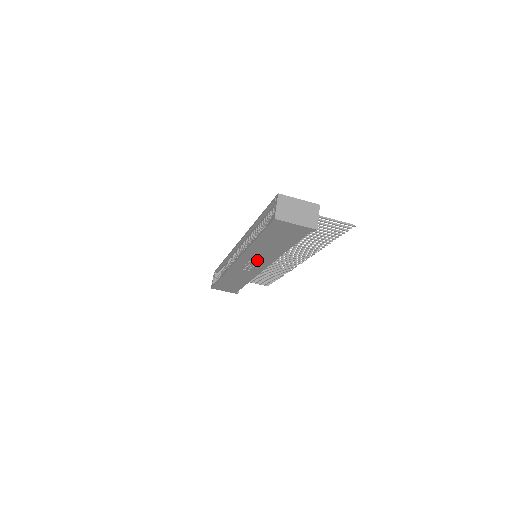
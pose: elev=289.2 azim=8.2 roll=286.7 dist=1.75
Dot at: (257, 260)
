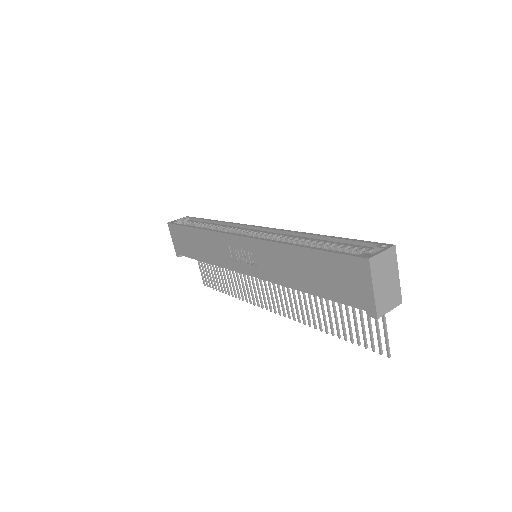
Dot at: (260, 261)
